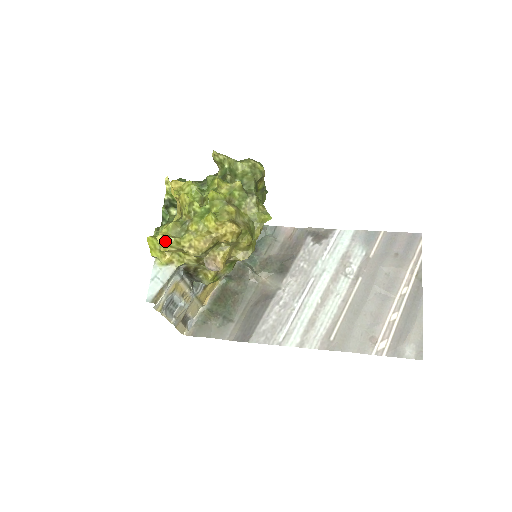
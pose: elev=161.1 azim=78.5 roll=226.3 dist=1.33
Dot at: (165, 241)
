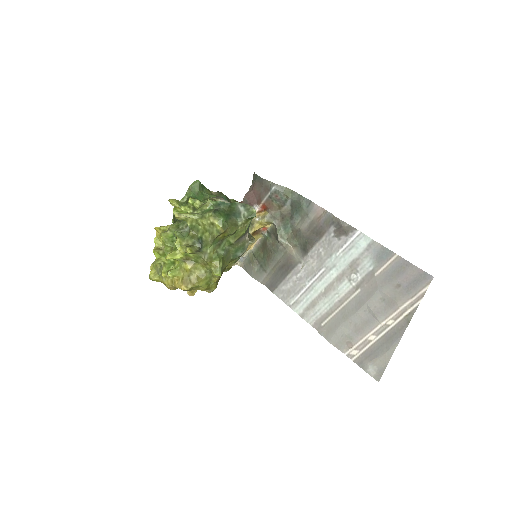
Dot at: (149, 277)
